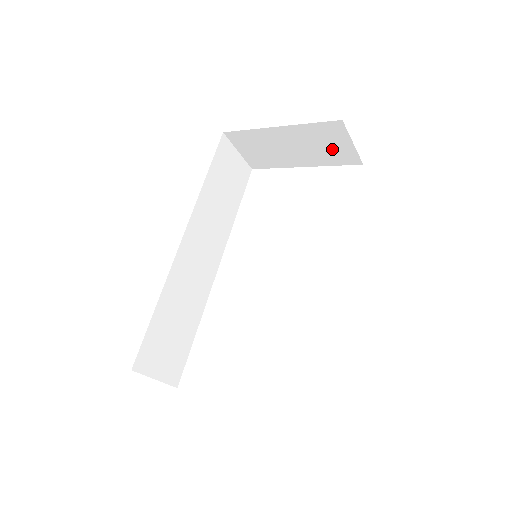
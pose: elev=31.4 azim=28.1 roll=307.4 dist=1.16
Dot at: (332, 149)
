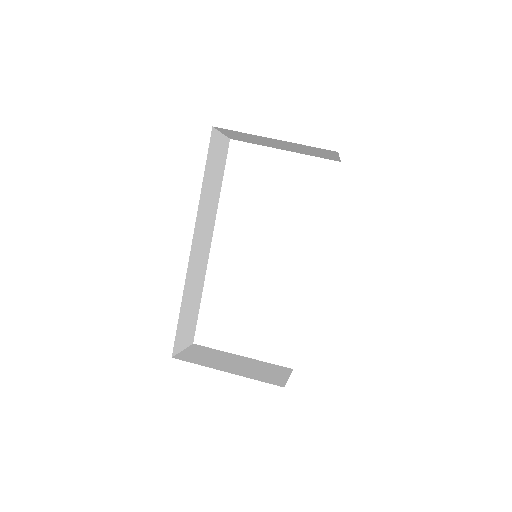
Dot at: (318, 153)
